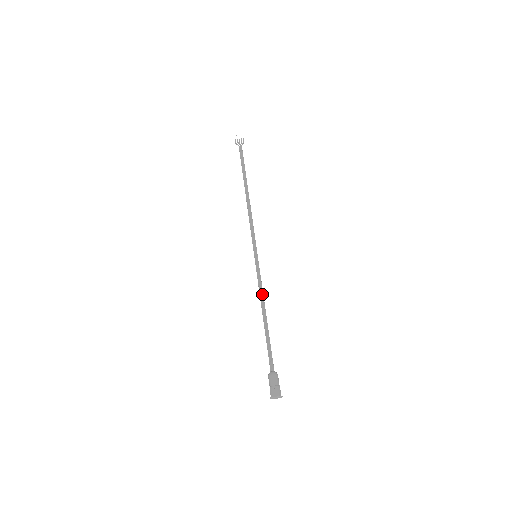
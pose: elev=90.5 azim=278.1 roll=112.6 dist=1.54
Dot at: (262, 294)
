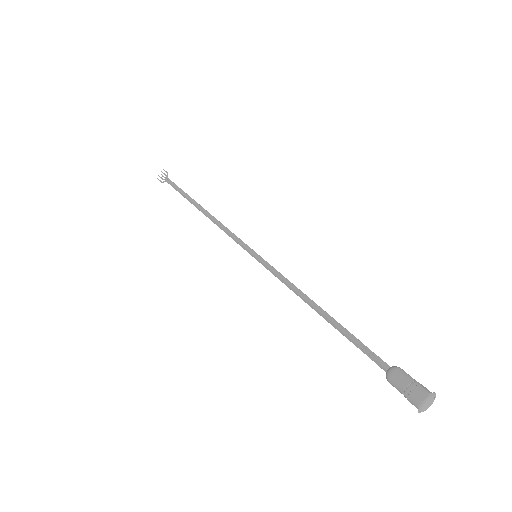
Dot at: (294, 288)
